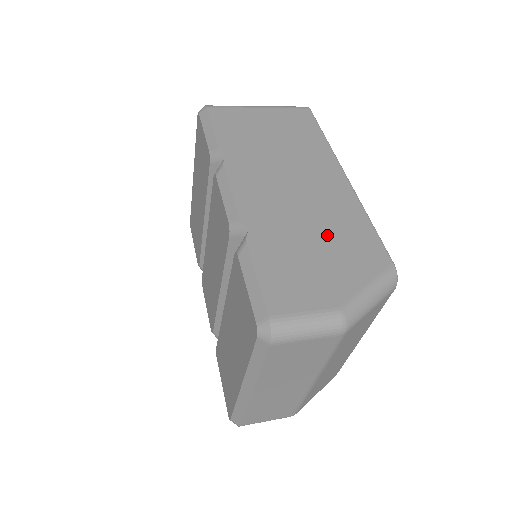
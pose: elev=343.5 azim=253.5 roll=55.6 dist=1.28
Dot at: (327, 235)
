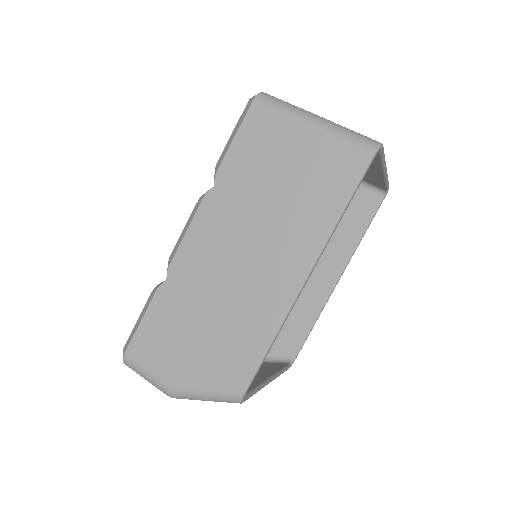
Dot at: (219, 327)
